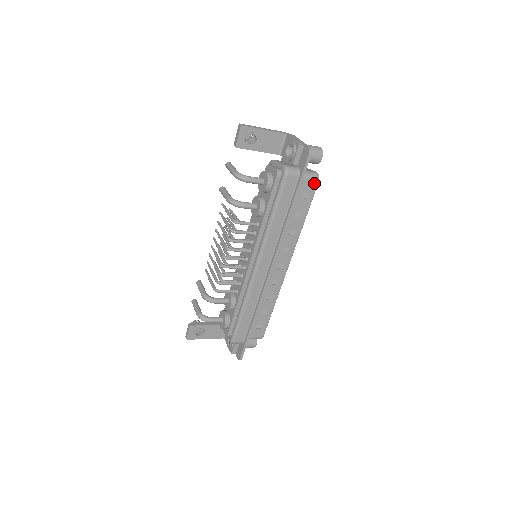
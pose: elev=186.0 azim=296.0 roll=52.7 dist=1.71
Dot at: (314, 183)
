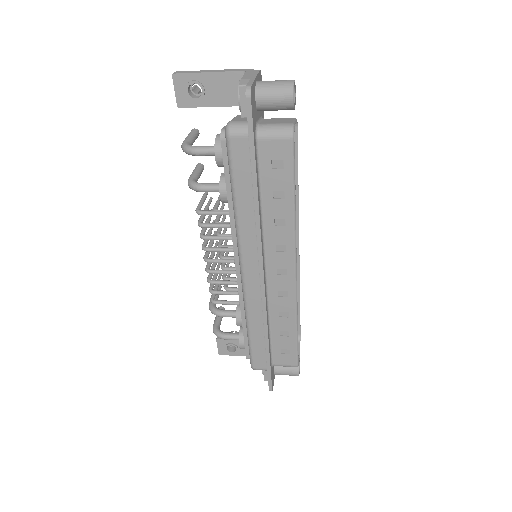
Dot at: (285, 142)
